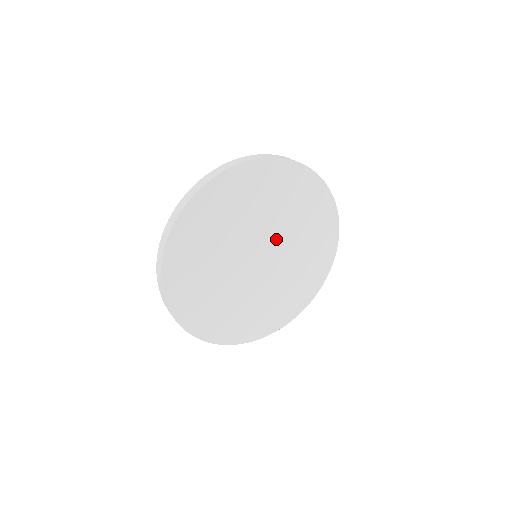
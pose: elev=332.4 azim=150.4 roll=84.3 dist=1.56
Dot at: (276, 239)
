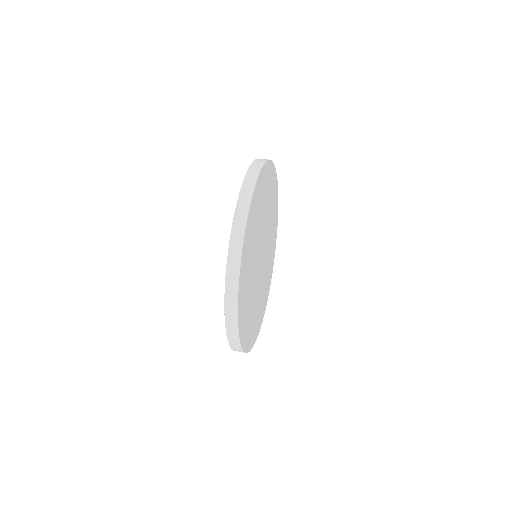
Dot at: (265, 233)
